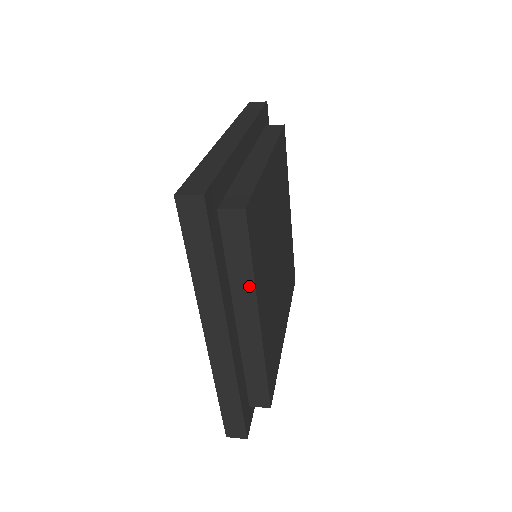
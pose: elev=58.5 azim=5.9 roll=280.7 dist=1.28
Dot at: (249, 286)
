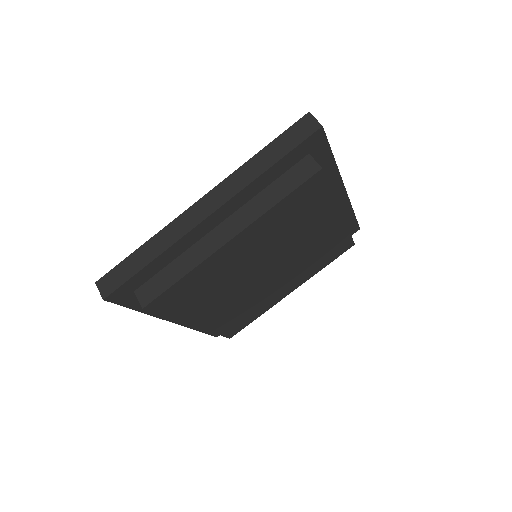
Dot at: occluded
